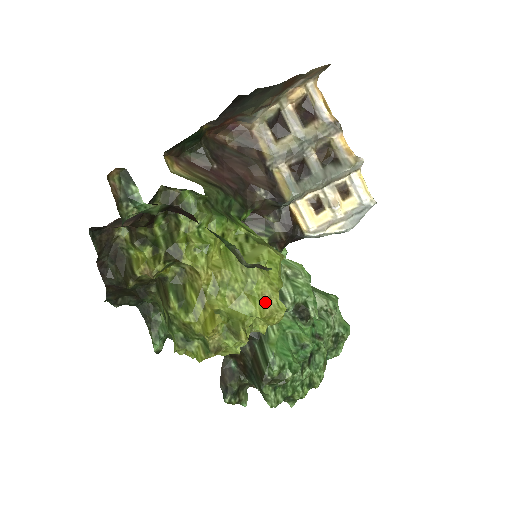
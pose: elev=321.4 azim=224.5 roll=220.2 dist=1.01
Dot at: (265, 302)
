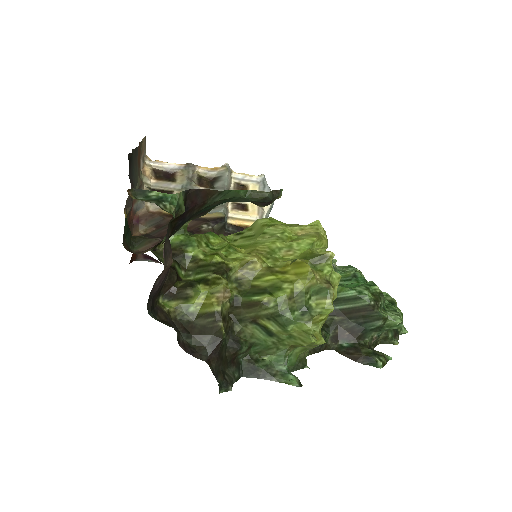
Dot at: (304, 234)
